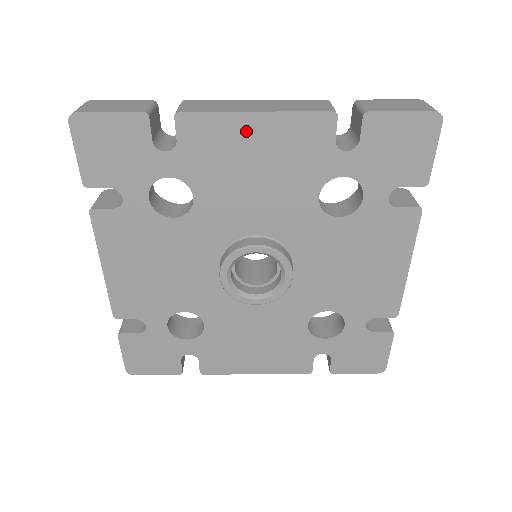
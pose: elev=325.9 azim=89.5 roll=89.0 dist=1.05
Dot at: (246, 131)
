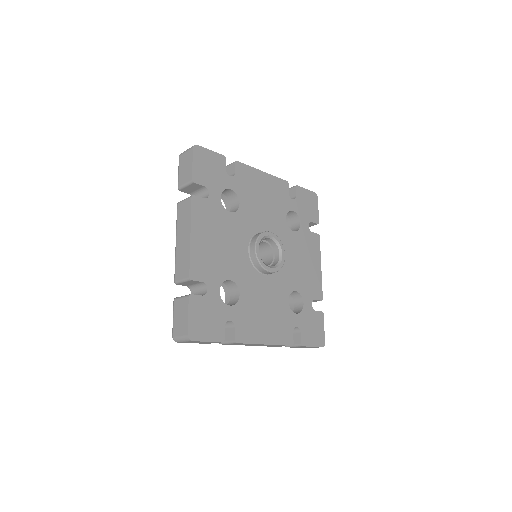
Dot at: (260, 178)
